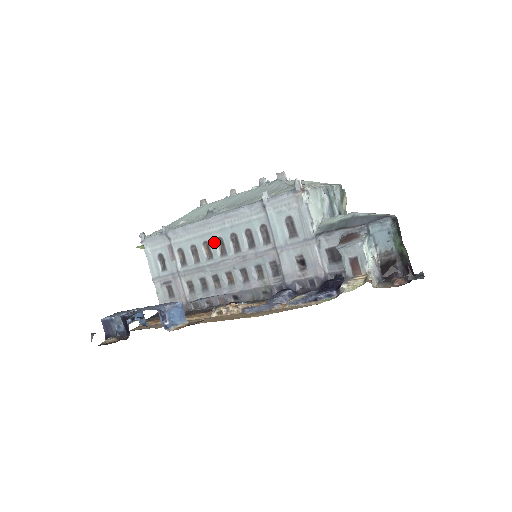
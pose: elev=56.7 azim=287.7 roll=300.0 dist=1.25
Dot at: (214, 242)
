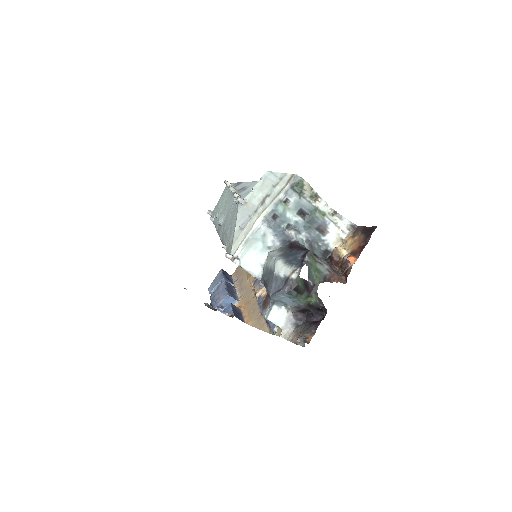
Dot at: occluded
